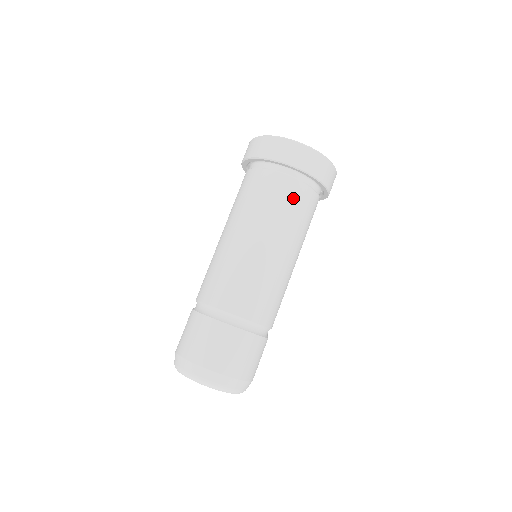
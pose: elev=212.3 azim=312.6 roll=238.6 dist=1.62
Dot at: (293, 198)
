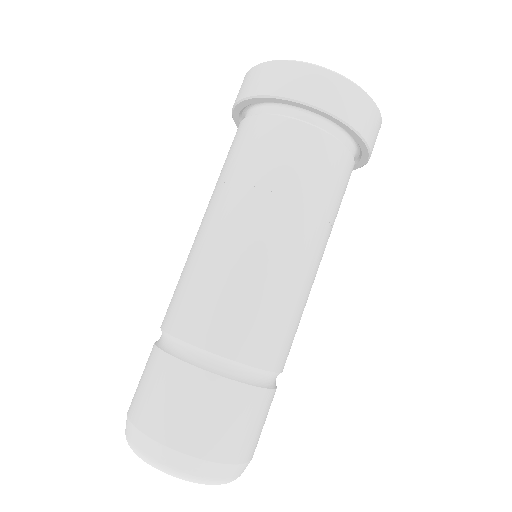
Dot at: (323, 164)
